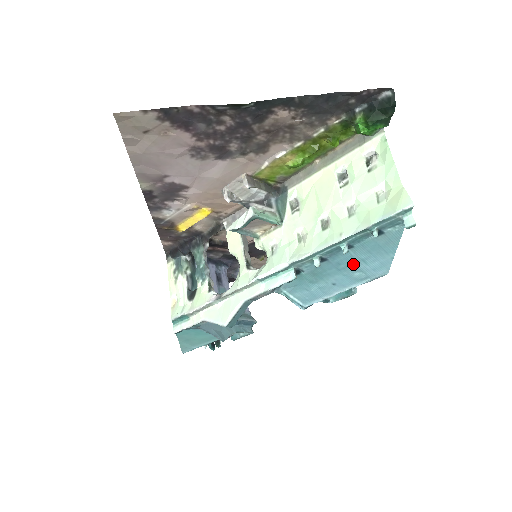
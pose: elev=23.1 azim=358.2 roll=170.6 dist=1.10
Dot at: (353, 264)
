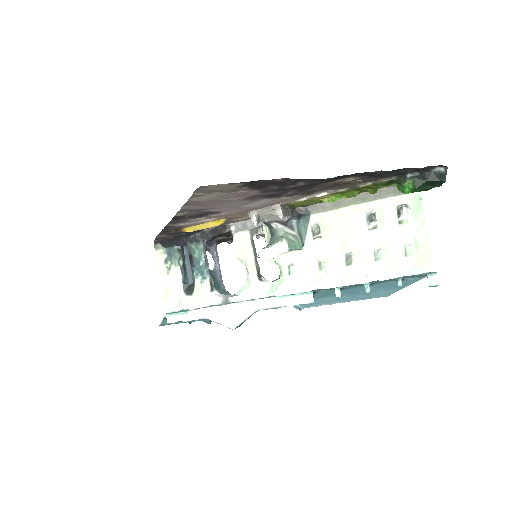
Dot at: (364, 292)
